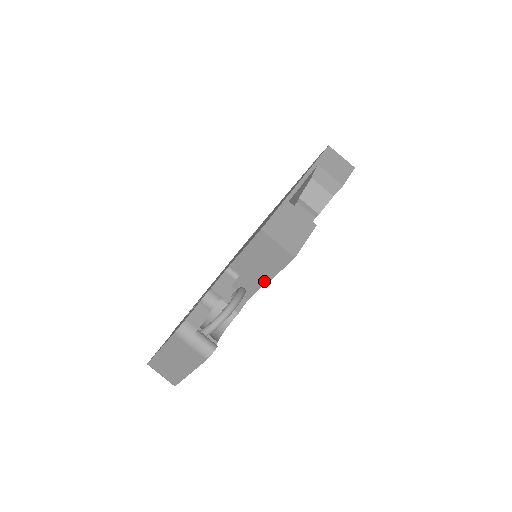
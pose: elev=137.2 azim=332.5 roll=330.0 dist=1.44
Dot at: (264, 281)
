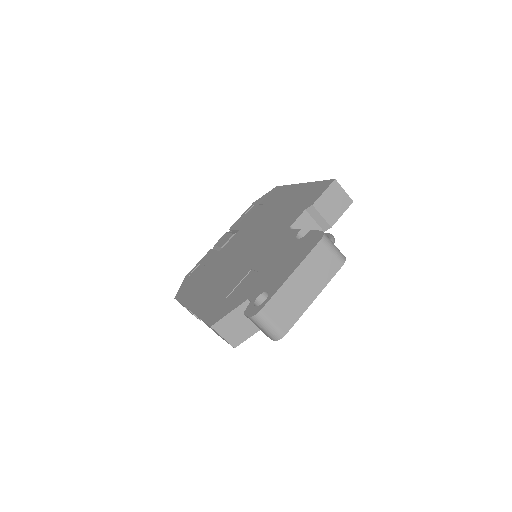
Dot at: occluded
